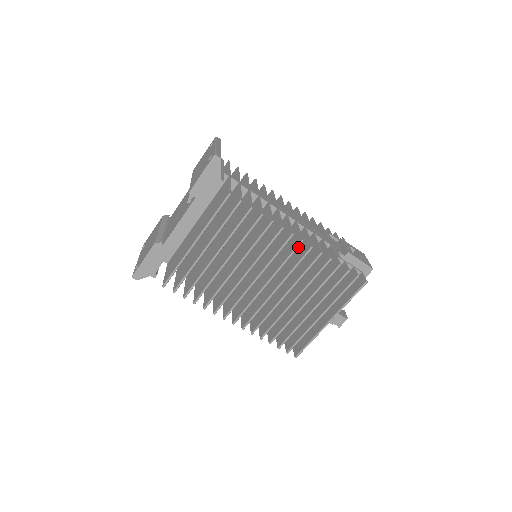
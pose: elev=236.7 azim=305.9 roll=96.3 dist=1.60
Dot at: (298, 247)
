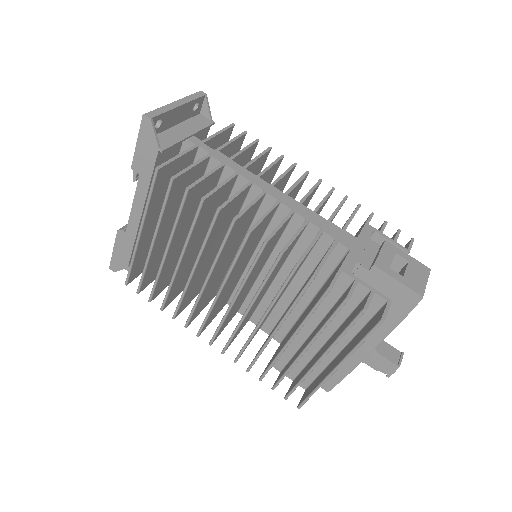
Dot at: occluded
